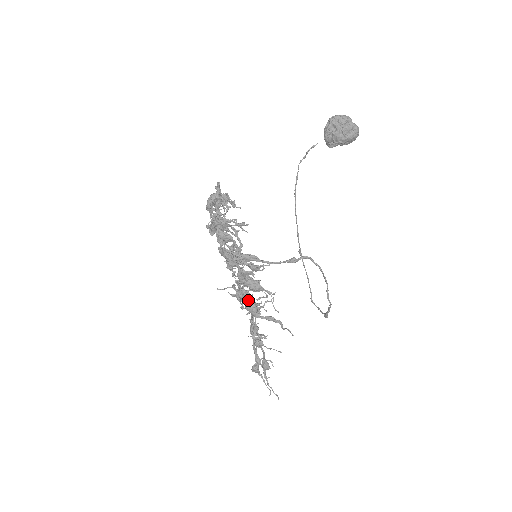
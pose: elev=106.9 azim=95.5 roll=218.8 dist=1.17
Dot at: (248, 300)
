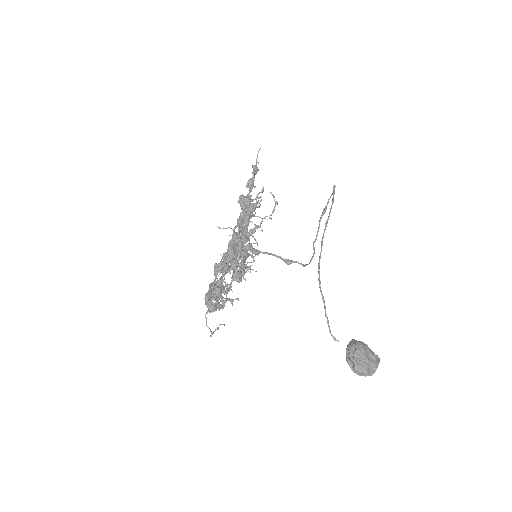
Dot at: occluded
